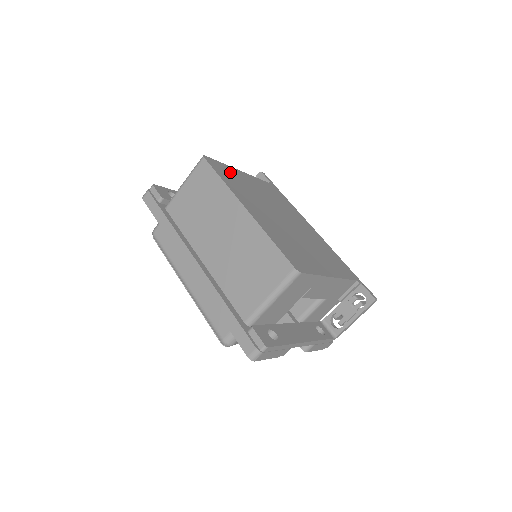
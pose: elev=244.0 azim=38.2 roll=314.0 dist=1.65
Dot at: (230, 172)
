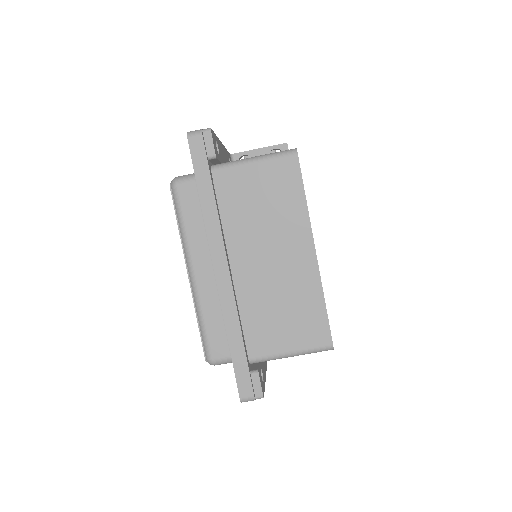
Dot at: occluded
